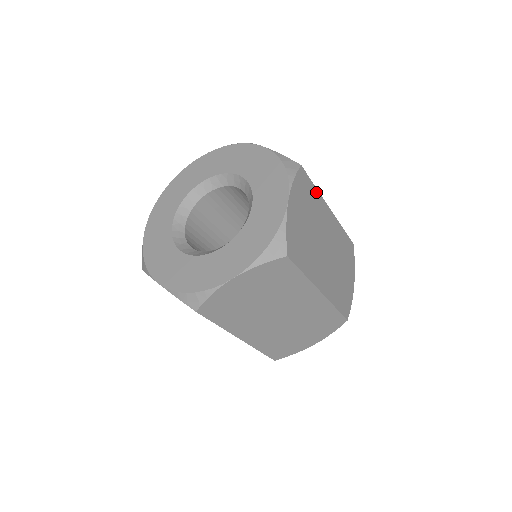
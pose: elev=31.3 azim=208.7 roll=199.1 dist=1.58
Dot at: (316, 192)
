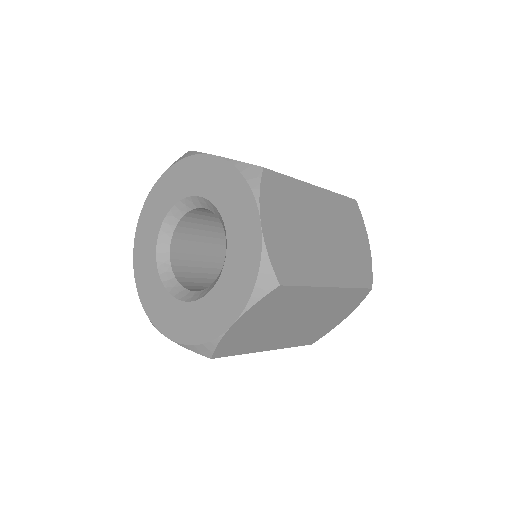
Dot at: (292, 182)
